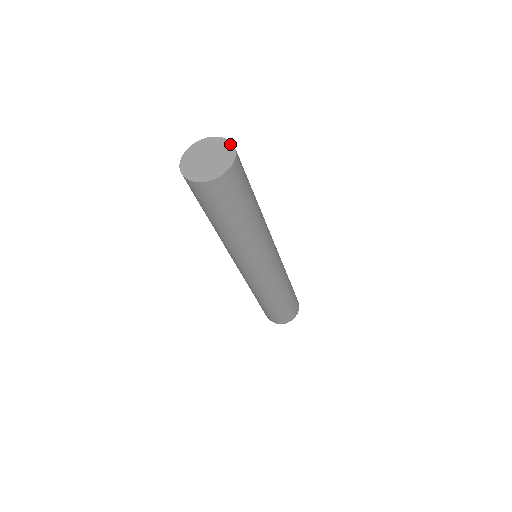
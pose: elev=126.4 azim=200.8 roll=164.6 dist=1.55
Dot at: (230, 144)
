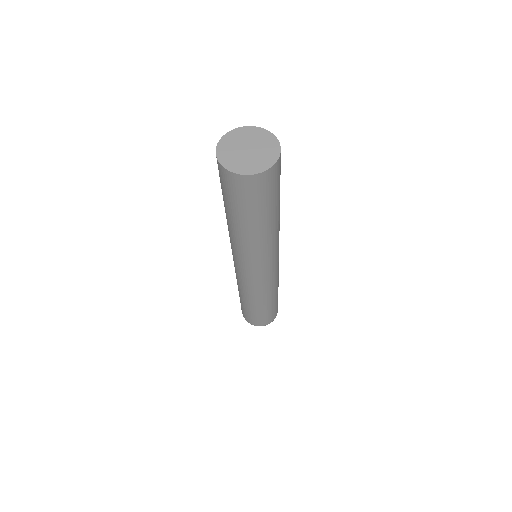
Dot at: (278, 152)
